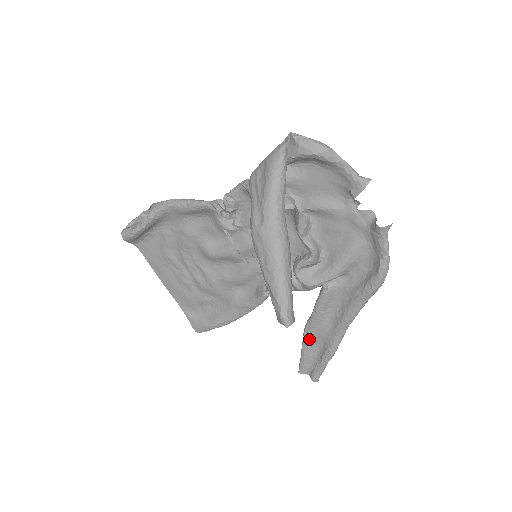
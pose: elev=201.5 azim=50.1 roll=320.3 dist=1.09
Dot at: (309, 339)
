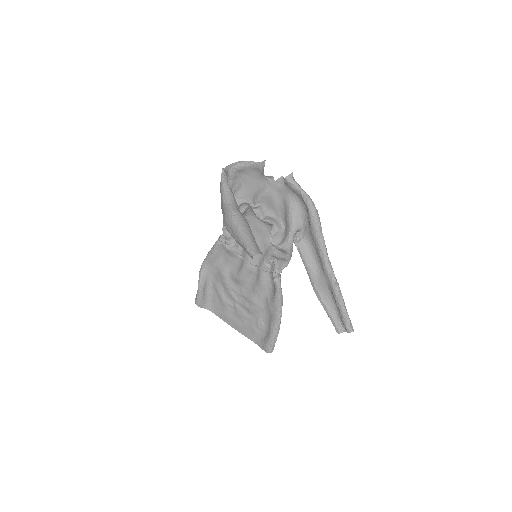
Dot at: (321, 295)
